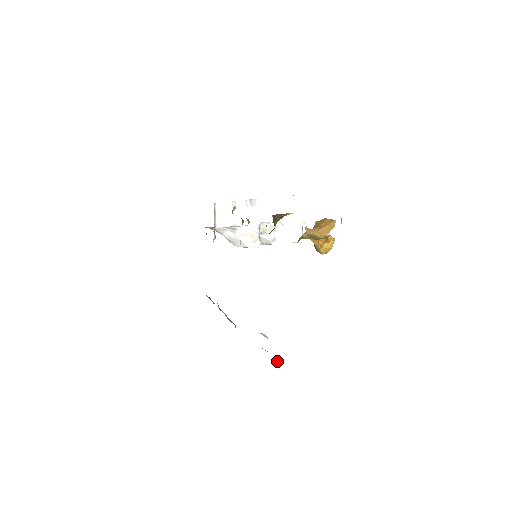
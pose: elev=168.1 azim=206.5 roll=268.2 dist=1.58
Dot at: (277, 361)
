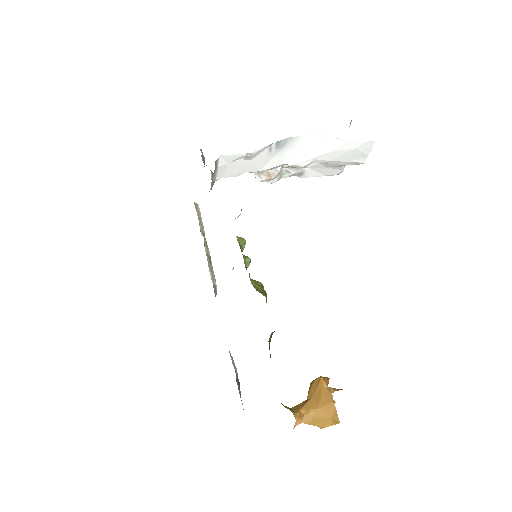
Dot at: (240, 395)
